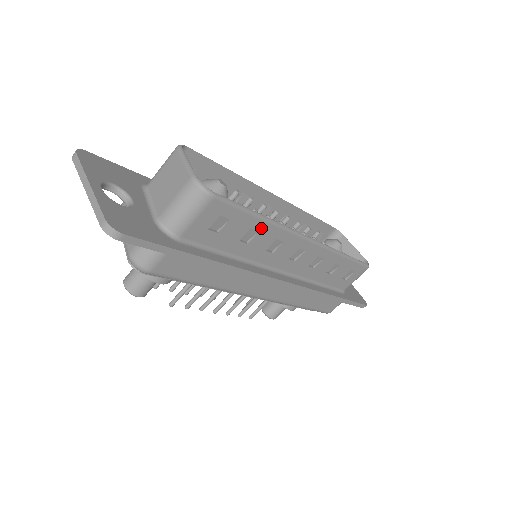
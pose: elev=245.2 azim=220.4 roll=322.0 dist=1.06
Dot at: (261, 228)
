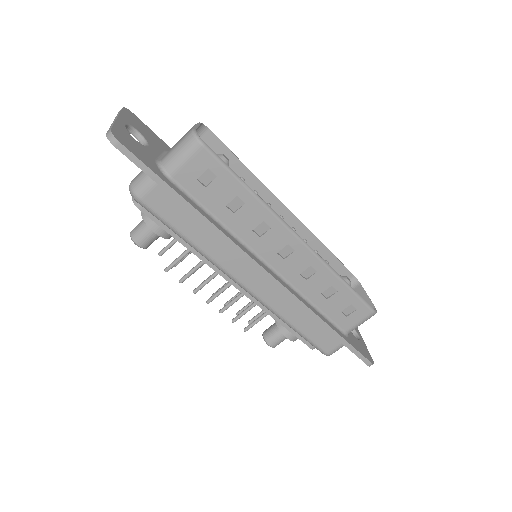
Dot at: (247, 200)
